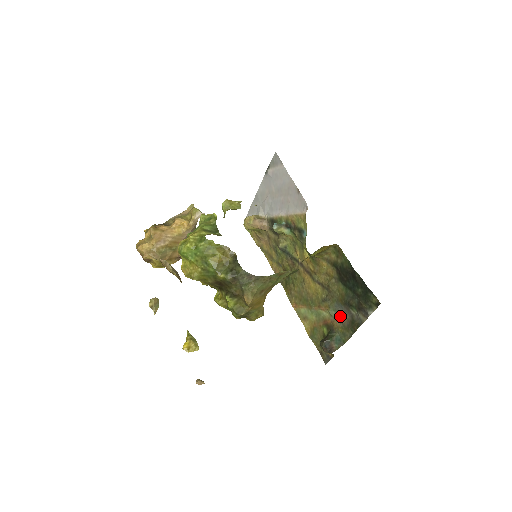
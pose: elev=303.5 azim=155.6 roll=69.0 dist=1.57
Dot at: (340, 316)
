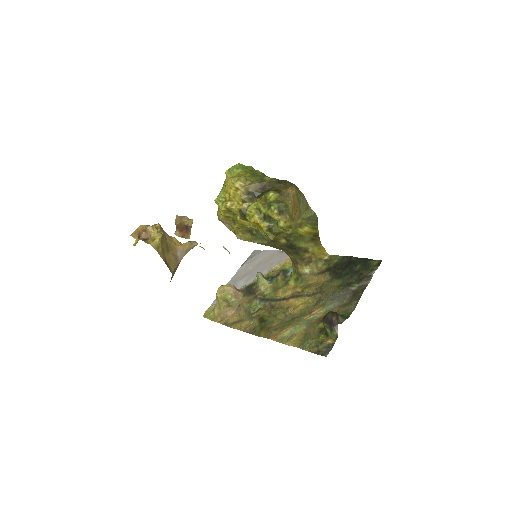
Dot at: (338, 302)
